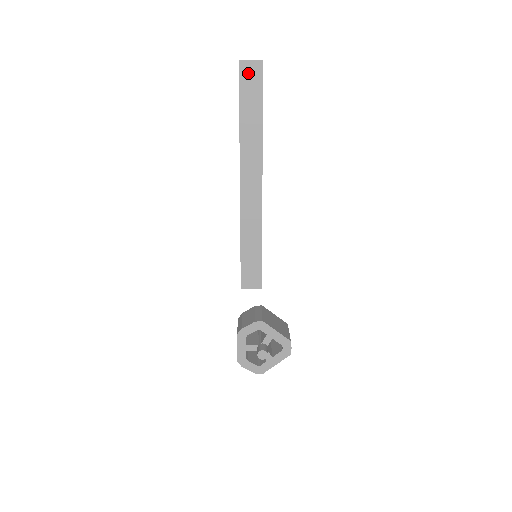
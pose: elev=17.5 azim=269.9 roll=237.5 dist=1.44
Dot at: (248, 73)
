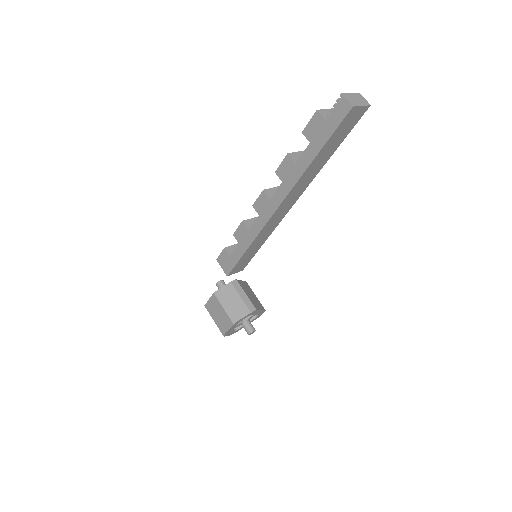
Dot at: (350, 118)
